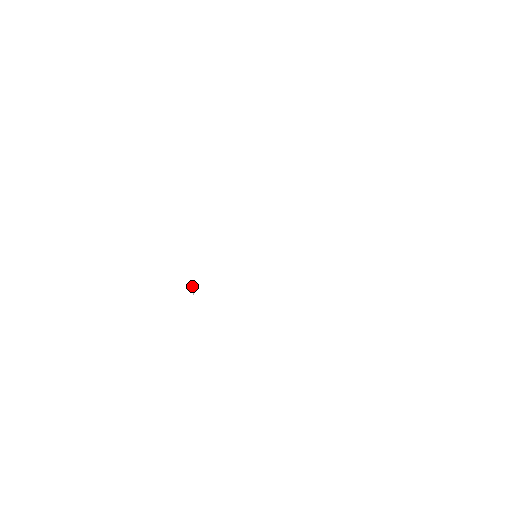
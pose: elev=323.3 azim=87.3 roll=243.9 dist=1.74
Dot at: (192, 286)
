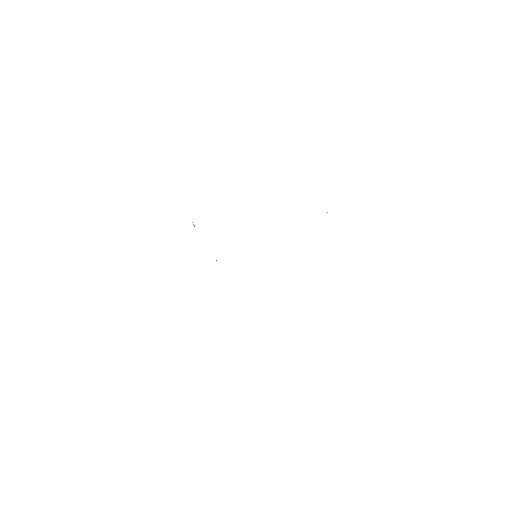
Dot at: occluded
